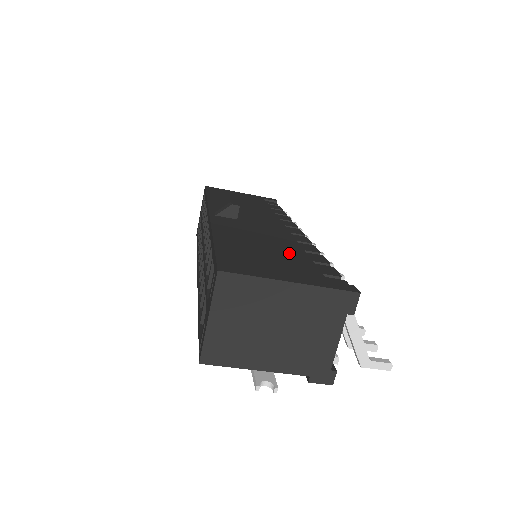
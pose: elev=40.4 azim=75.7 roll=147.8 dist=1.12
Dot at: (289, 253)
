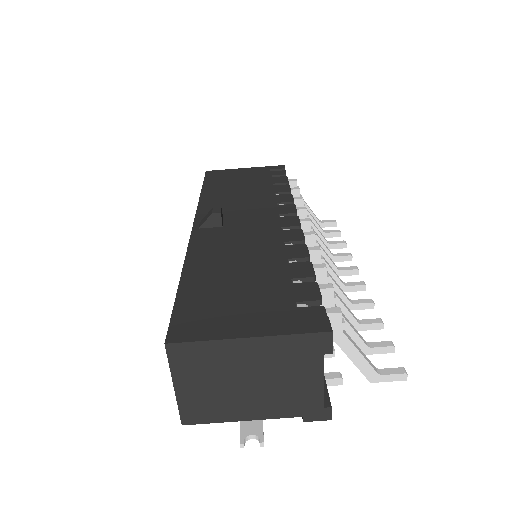
Dot at: (265, 276)
